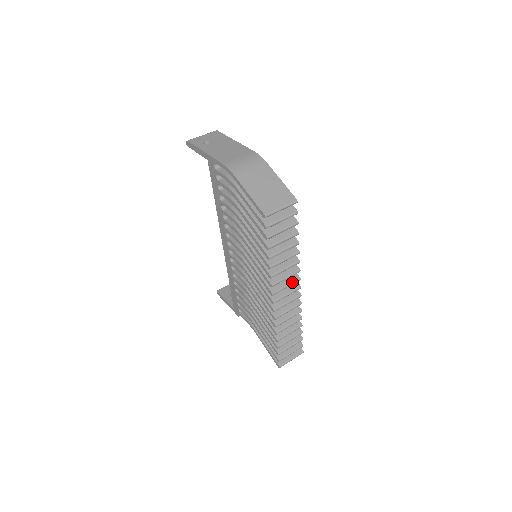
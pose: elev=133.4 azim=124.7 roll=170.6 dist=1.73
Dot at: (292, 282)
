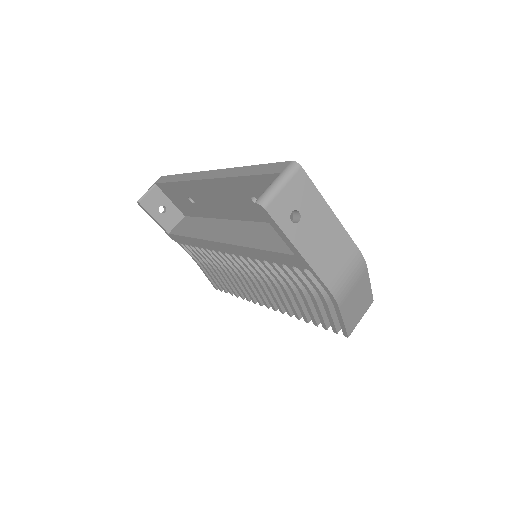
Dot at: occluded
